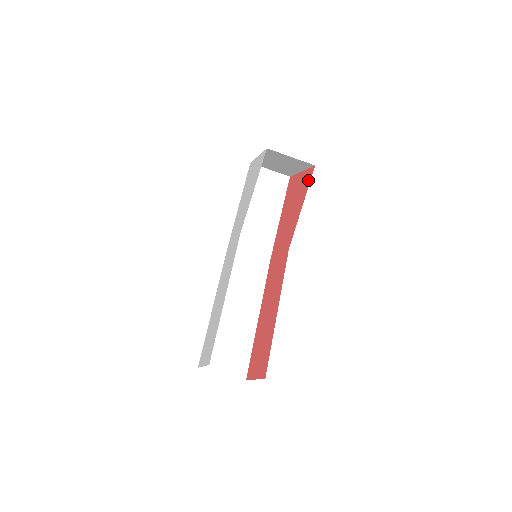
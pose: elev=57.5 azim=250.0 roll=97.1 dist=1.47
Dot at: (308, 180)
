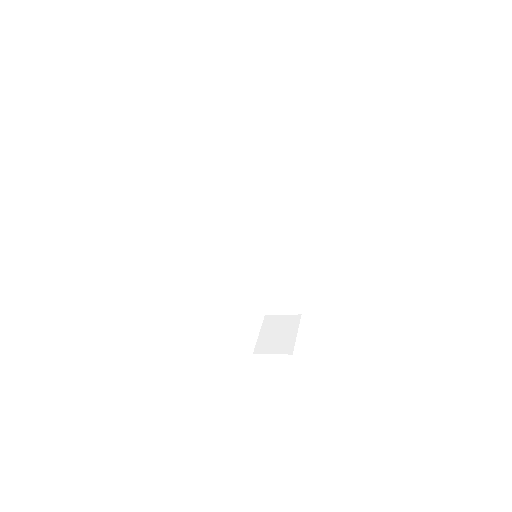
Dot at: occluded
